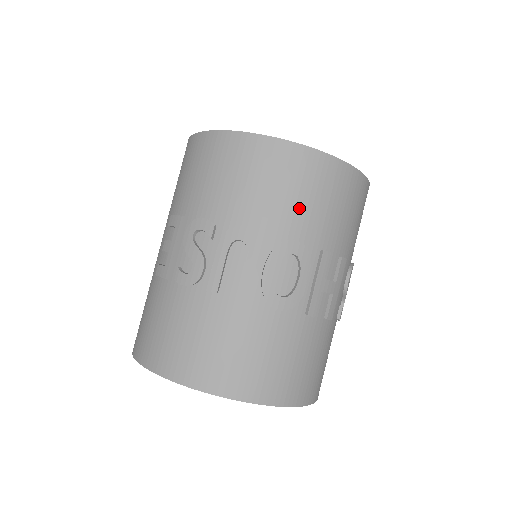
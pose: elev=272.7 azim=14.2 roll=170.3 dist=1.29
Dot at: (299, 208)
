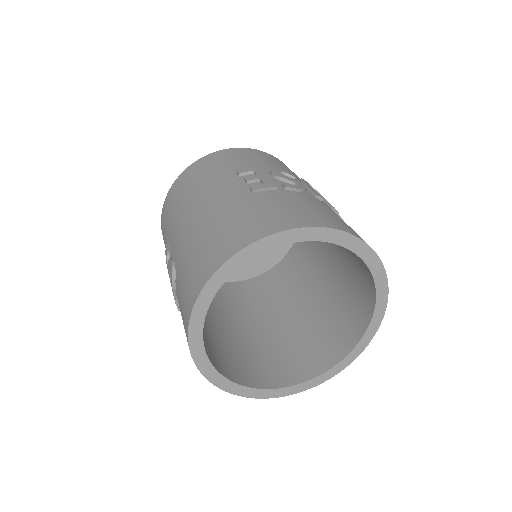
Dot at: occluded
